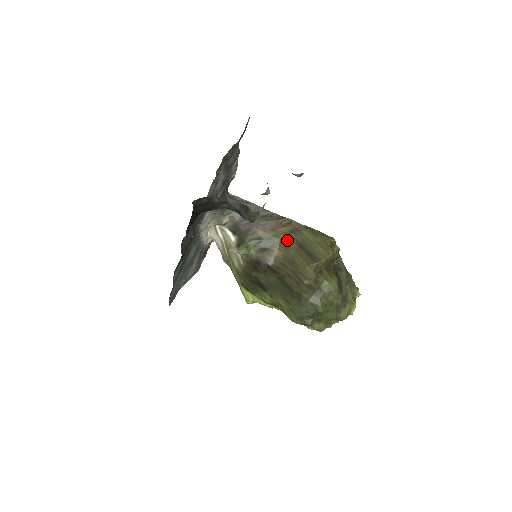
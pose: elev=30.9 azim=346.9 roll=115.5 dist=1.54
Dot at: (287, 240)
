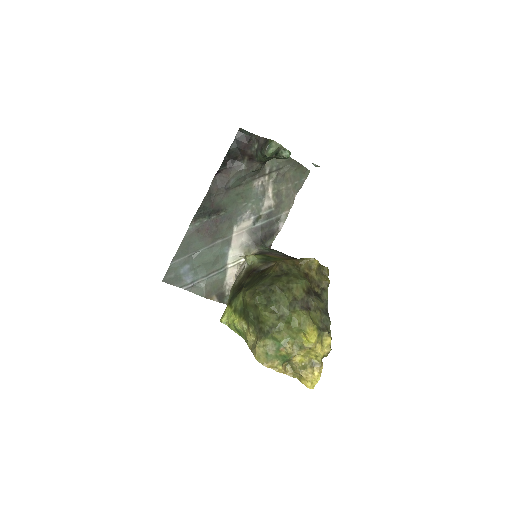
Dot at: occluded
